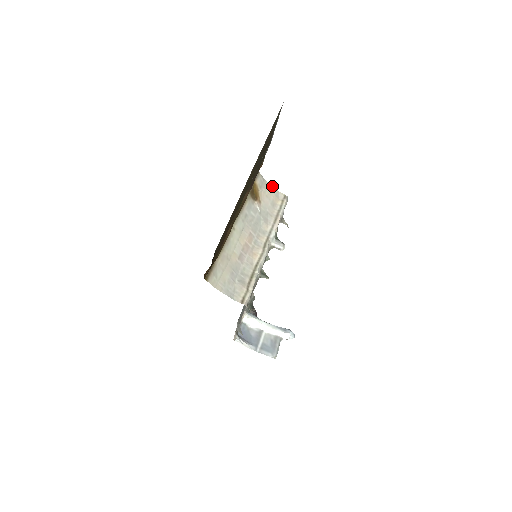
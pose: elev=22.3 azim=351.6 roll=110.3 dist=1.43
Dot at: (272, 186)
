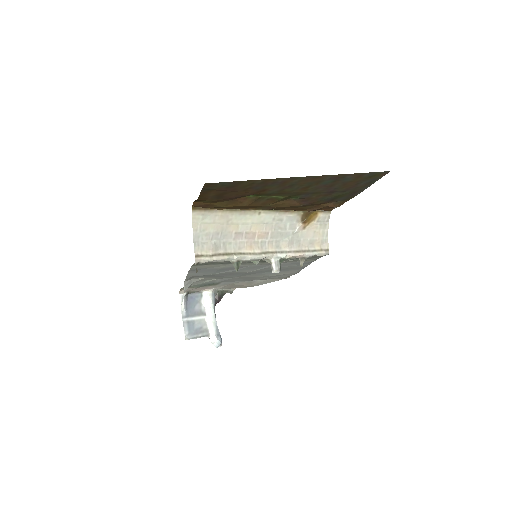
Dot at: occluded
